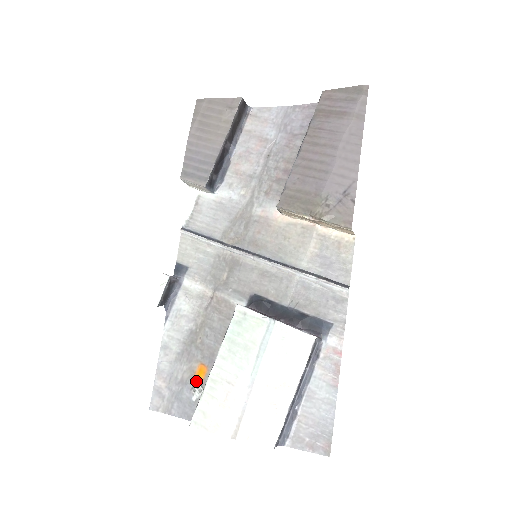
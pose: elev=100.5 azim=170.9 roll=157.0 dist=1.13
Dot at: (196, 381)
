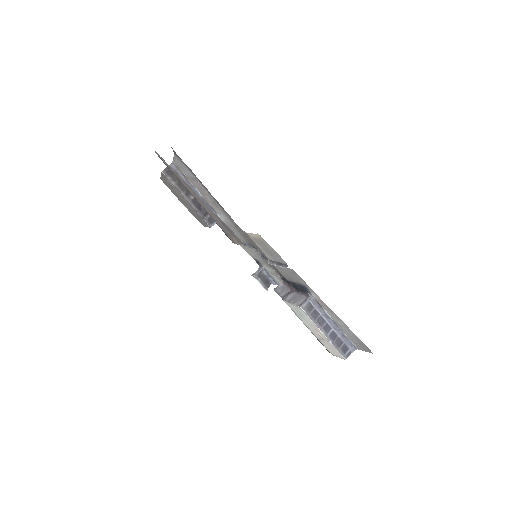
Dot at: occluded
